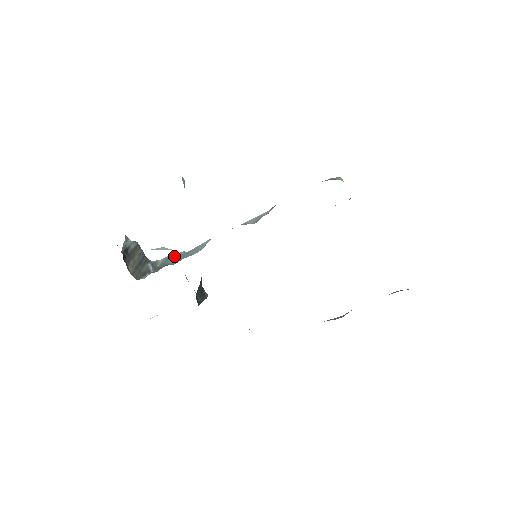
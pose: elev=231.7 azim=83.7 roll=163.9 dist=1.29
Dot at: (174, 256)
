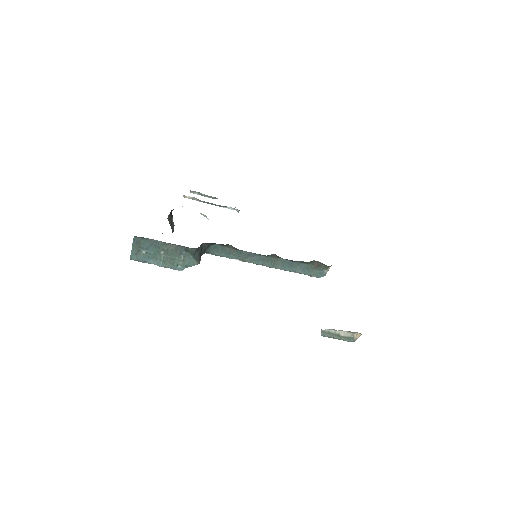
Dot at: occluded
